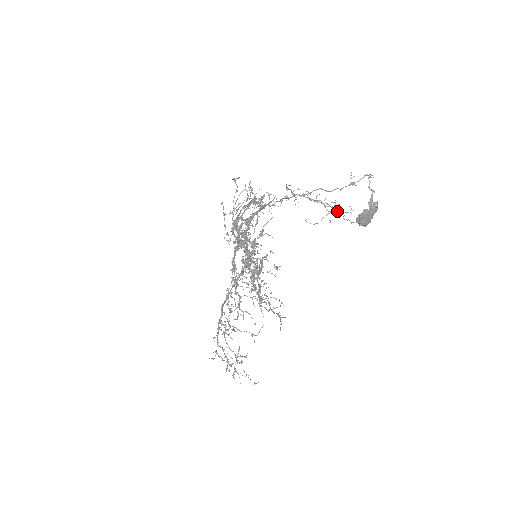
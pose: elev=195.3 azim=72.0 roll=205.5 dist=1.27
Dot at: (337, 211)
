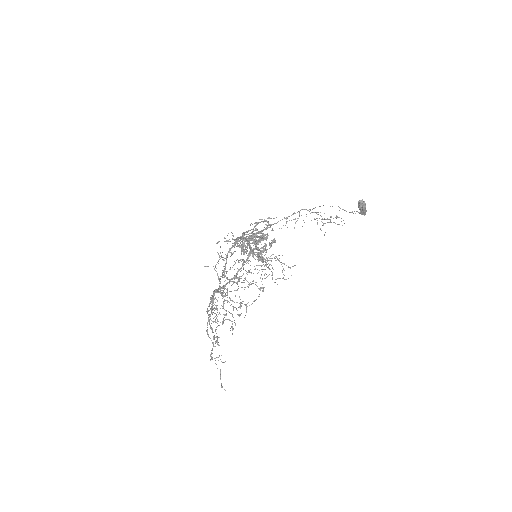
Dot at: (335, 217)
